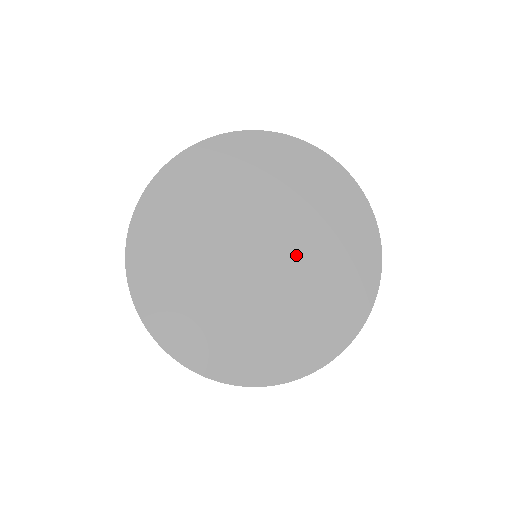
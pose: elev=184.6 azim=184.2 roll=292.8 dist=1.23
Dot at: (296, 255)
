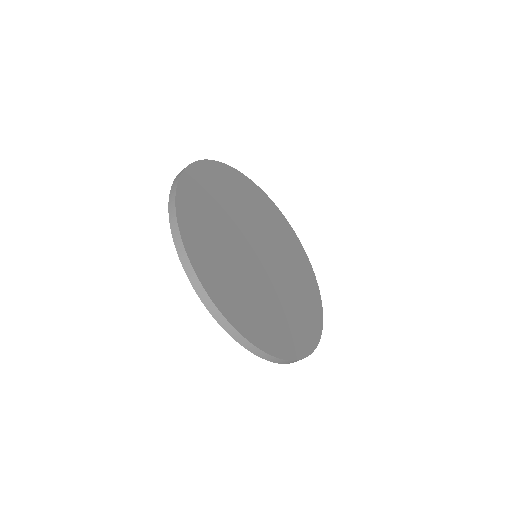
Dot at: (276, 284)
